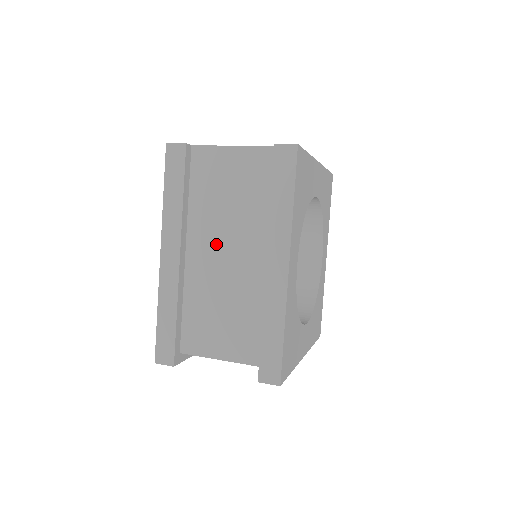
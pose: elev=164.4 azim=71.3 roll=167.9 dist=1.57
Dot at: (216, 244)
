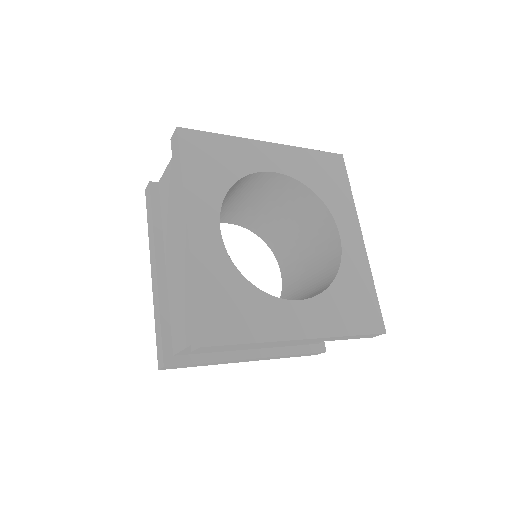
Dot at: (173, 244)
